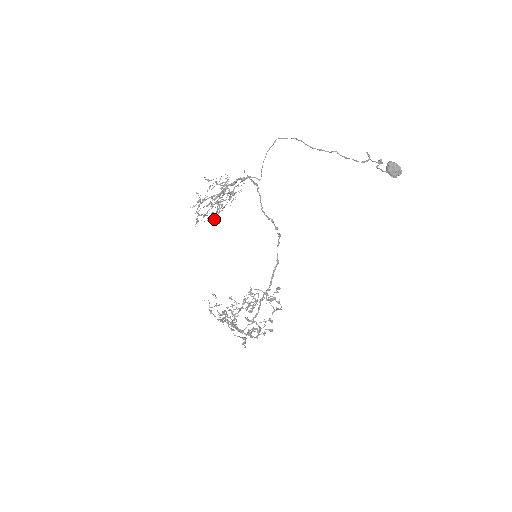
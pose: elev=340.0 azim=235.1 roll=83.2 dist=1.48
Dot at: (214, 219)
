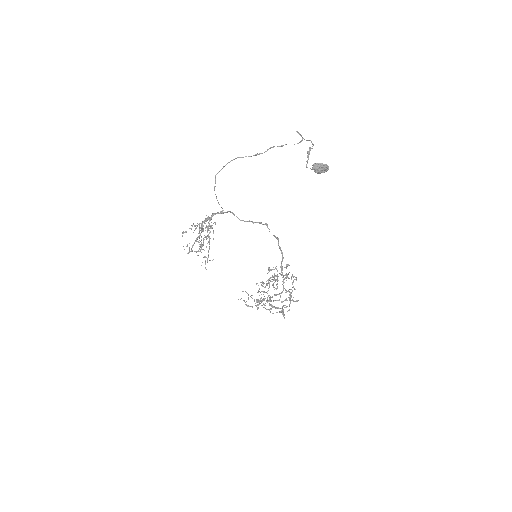
Dot at: occluded
